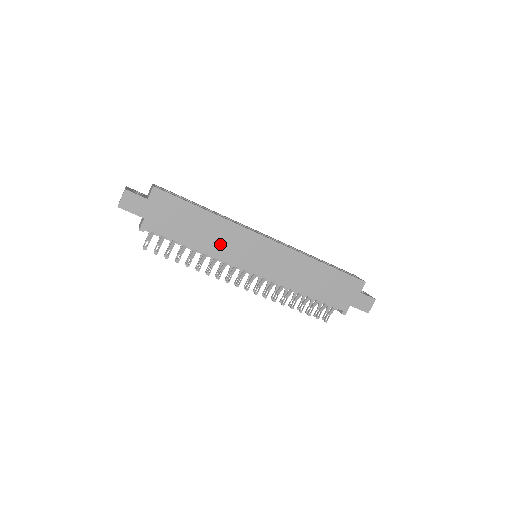
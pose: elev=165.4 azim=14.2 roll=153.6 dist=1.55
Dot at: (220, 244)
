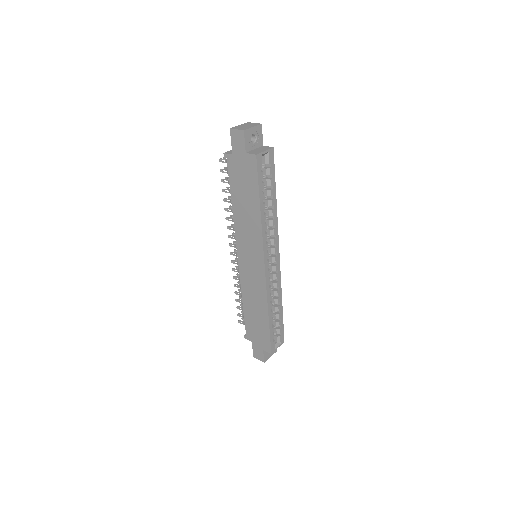
Dot at: (244, 225)
